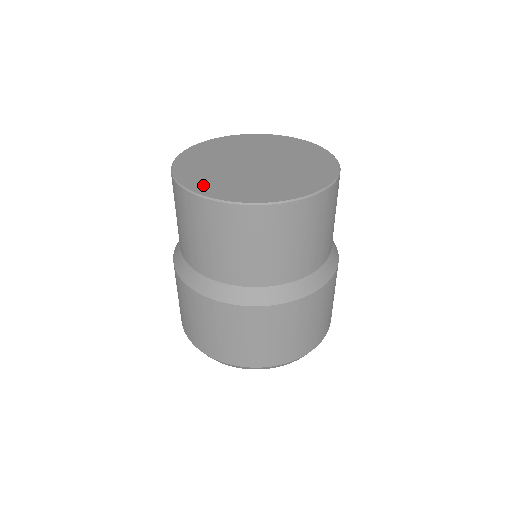
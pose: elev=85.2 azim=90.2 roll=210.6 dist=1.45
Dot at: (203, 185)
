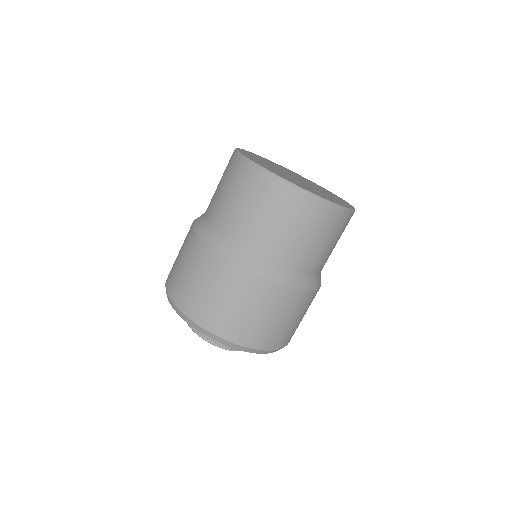
Dot at: occluded
